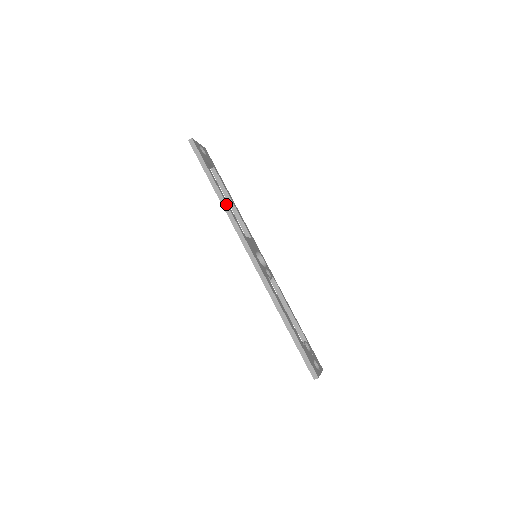
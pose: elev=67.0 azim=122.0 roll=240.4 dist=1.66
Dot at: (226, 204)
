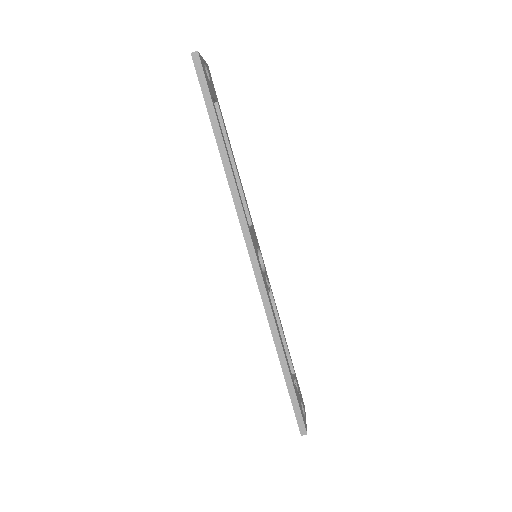
Dot at: (233, 176)
